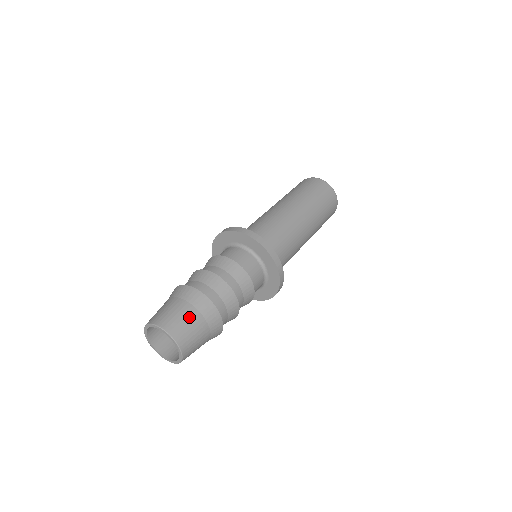
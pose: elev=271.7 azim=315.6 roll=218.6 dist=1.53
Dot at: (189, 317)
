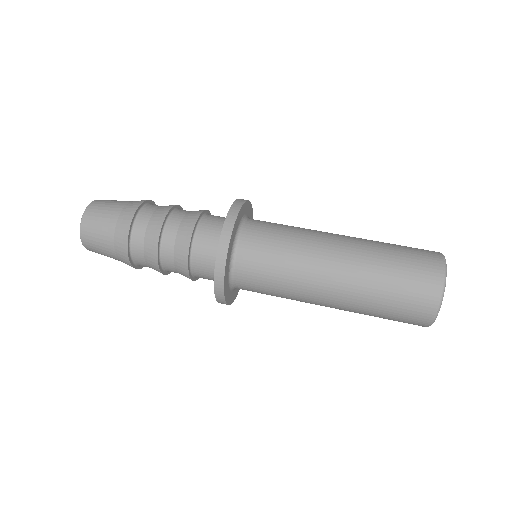
Dot at: (112, 207)
